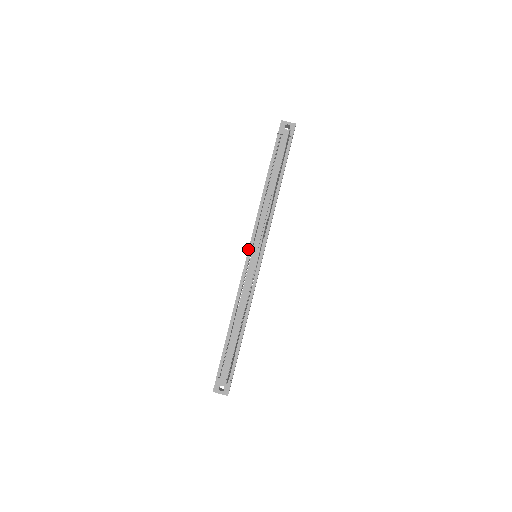
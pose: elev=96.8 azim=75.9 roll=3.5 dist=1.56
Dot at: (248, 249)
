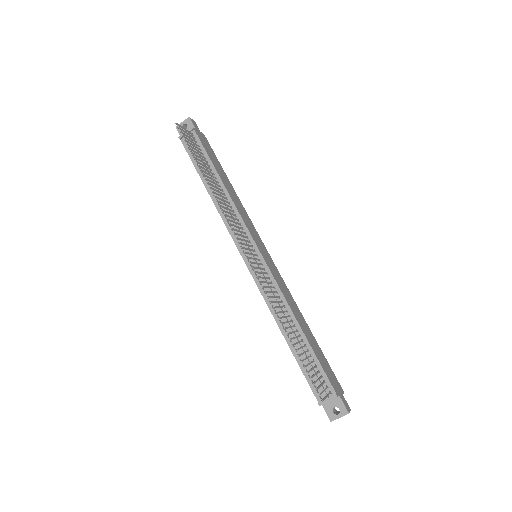
Dot at: occluded
